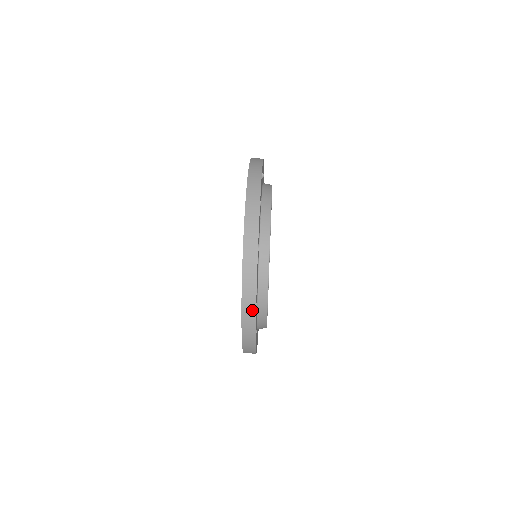
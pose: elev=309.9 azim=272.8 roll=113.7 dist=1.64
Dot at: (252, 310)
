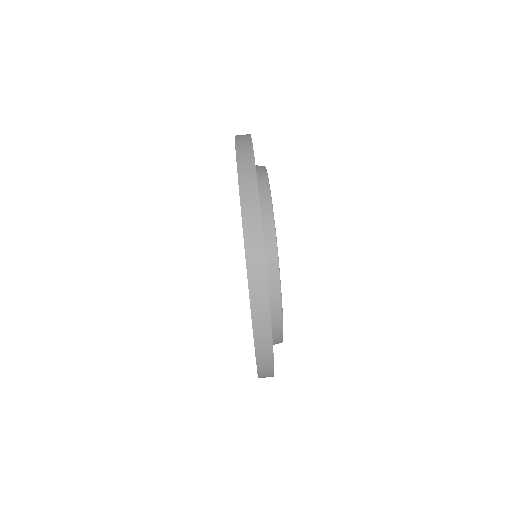
Dot at: (267, 337)
